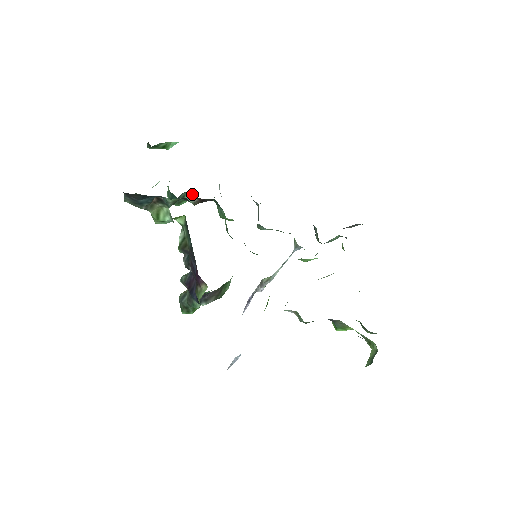
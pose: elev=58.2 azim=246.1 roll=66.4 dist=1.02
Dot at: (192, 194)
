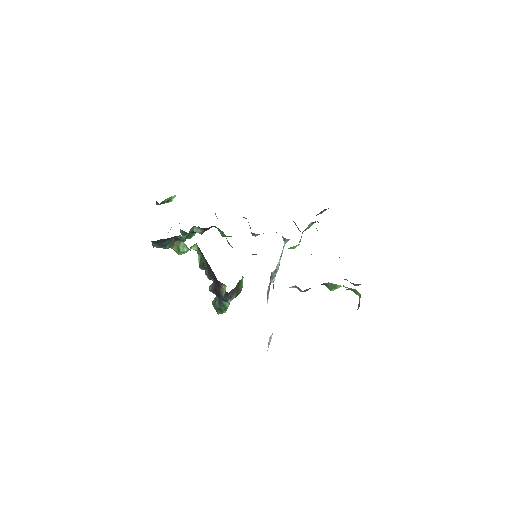
Dot at: (197, 227)
